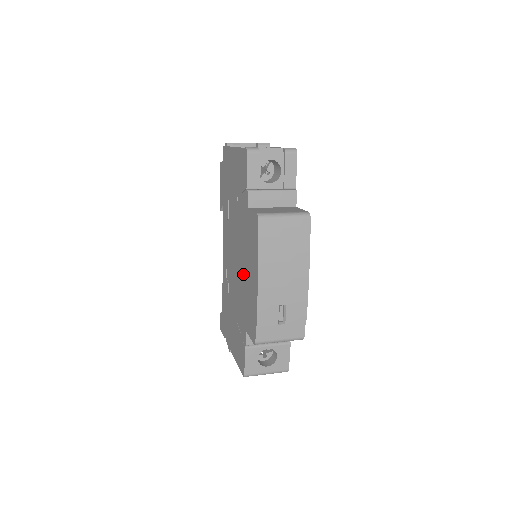
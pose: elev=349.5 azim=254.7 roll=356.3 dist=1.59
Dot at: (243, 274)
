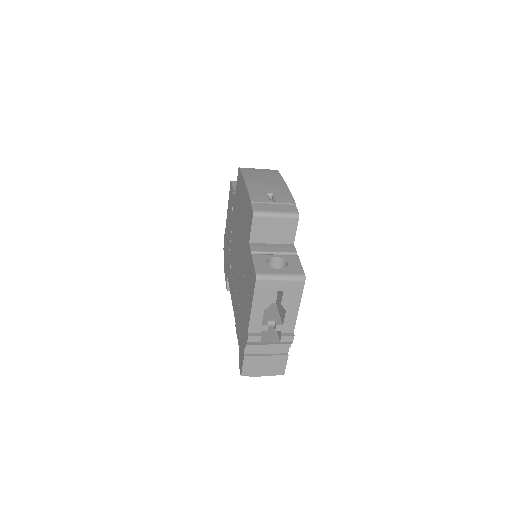
Dot at: (241, 228)
